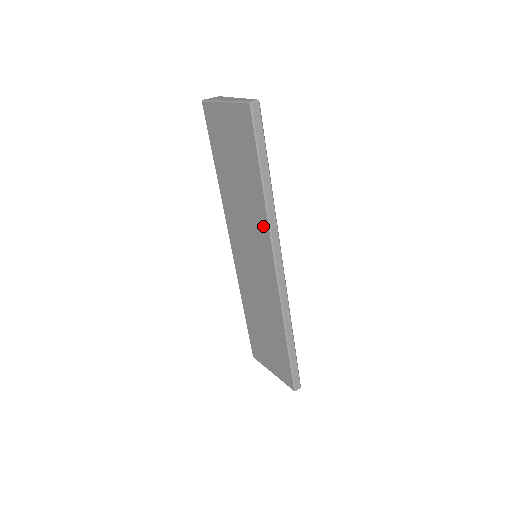
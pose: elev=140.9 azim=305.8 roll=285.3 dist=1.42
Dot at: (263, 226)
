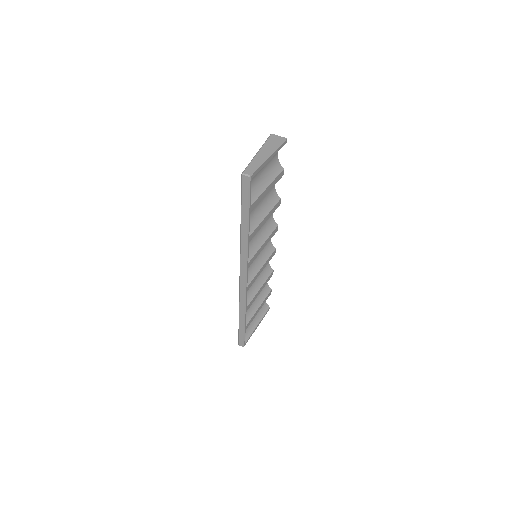
Dot at: occluded
